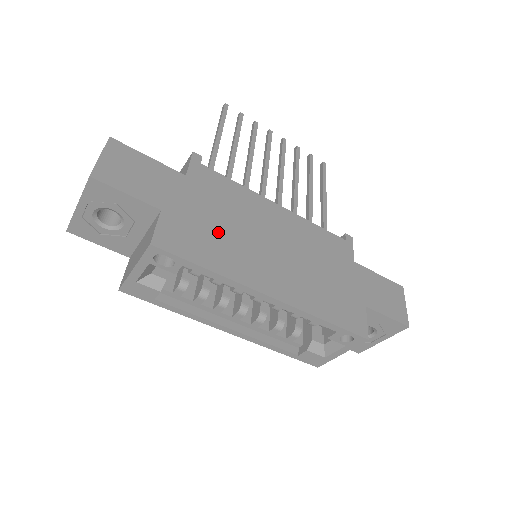
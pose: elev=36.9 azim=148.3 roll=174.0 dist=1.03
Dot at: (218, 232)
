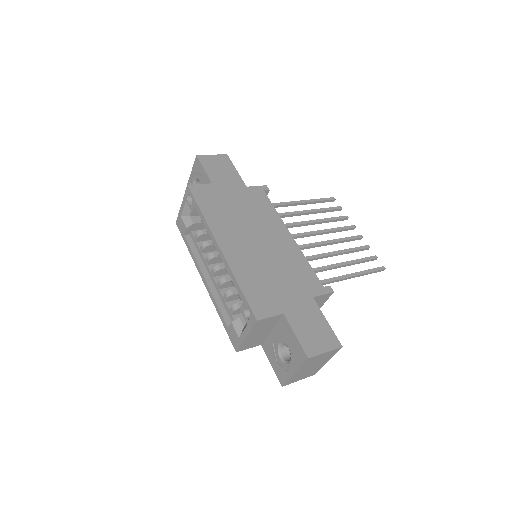
Dot at: (230, 210)
